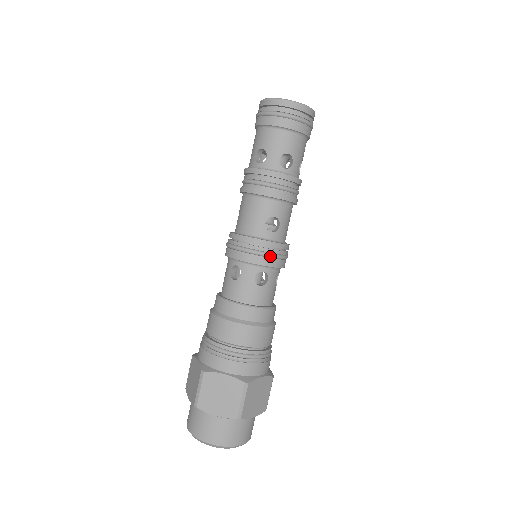
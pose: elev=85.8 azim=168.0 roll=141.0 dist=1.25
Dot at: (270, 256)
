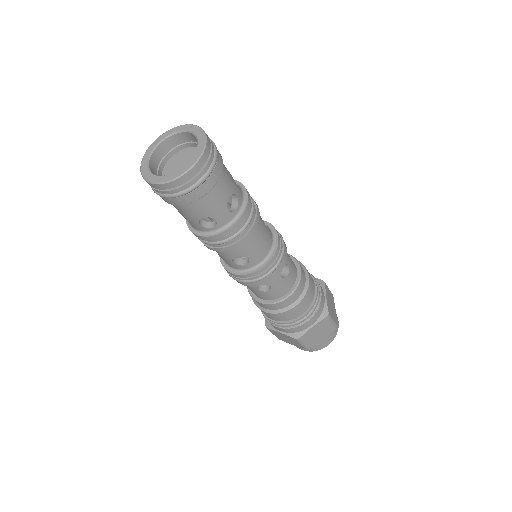
Dot at: (256, 281)
